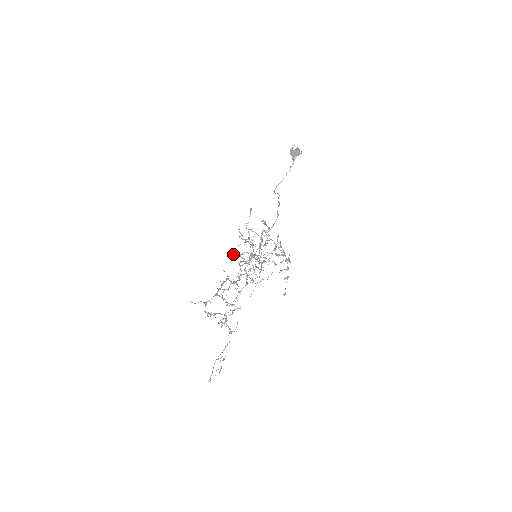
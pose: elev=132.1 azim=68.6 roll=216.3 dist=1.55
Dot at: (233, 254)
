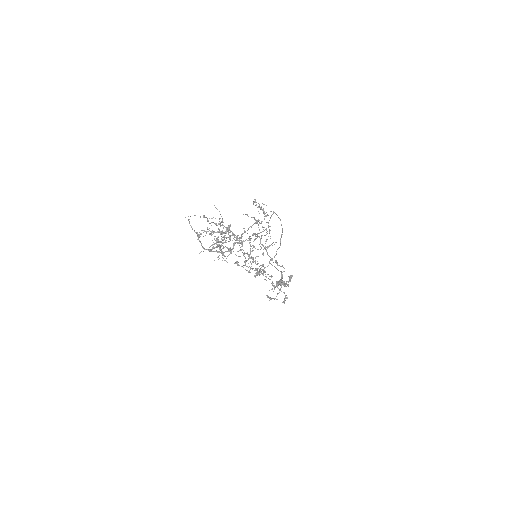
Dot at: (243, 214)
